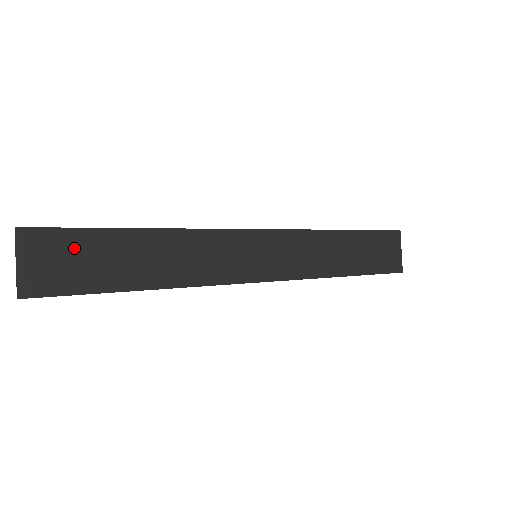
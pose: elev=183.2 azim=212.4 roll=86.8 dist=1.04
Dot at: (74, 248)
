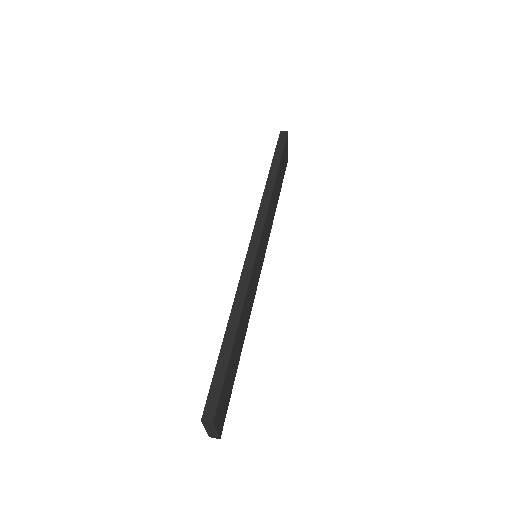
Dot at: (226, 388)
